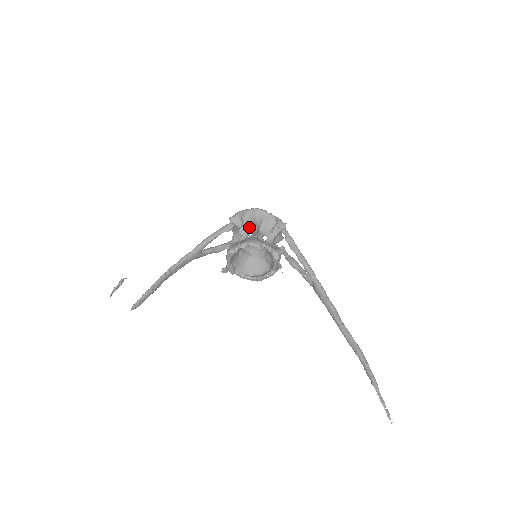
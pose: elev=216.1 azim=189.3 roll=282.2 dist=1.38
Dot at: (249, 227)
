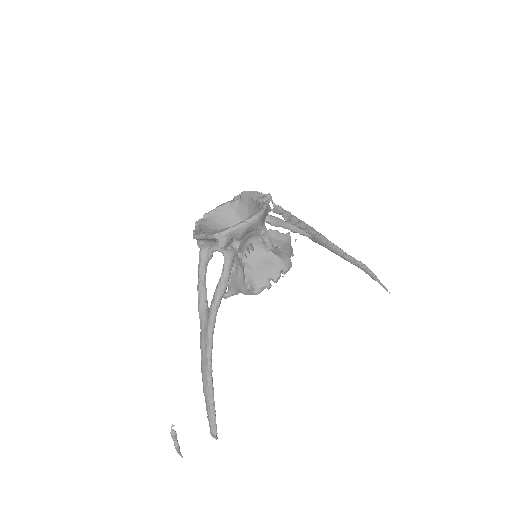
Dot at: (247, 239)
